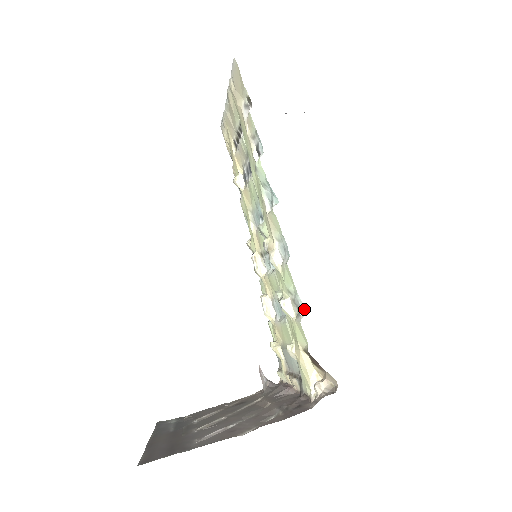
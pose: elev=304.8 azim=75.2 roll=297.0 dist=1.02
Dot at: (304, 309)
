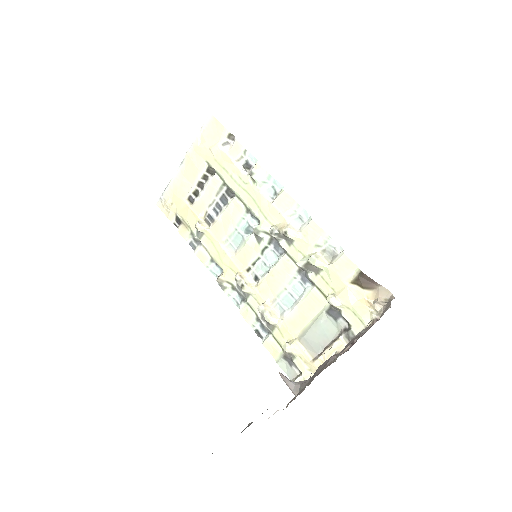
Dot at: (340, 247)
